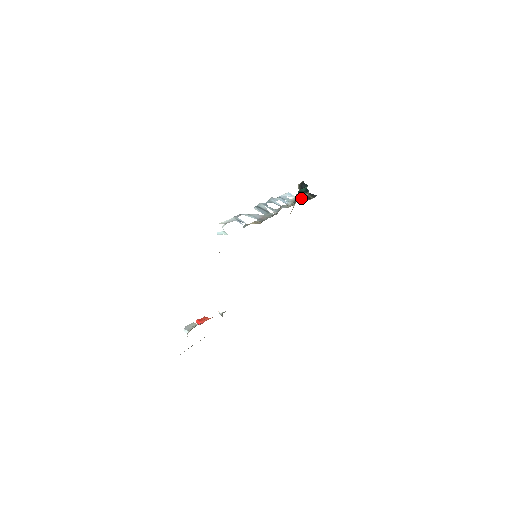
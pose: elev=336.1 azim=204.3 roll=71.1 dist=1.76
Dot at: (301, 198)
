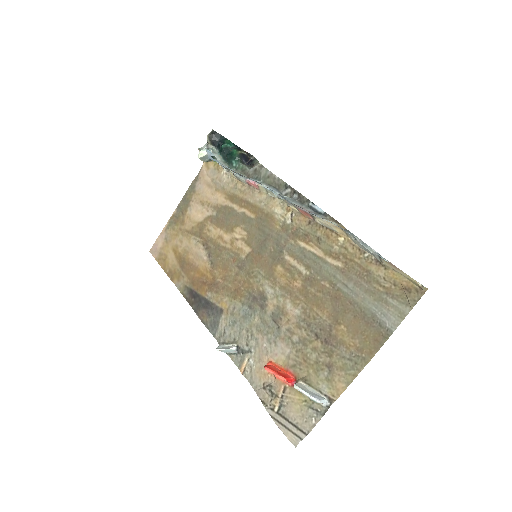
Dot at: (241, 159)
